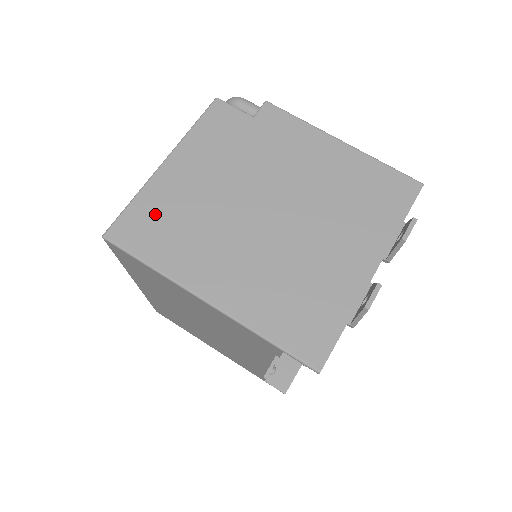
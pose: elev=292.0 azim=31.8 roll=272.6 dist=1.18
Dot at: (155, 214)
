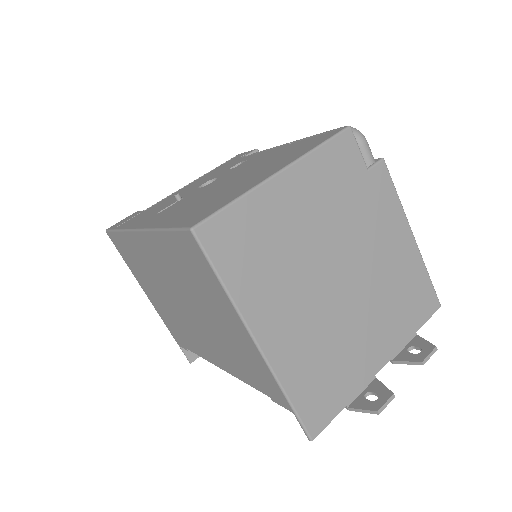
Dot at: (250, 230)
